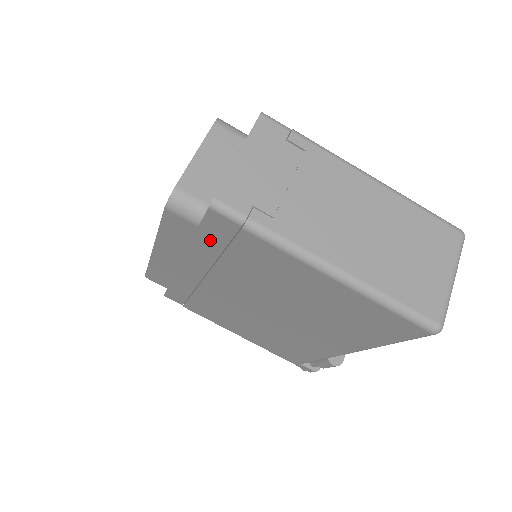
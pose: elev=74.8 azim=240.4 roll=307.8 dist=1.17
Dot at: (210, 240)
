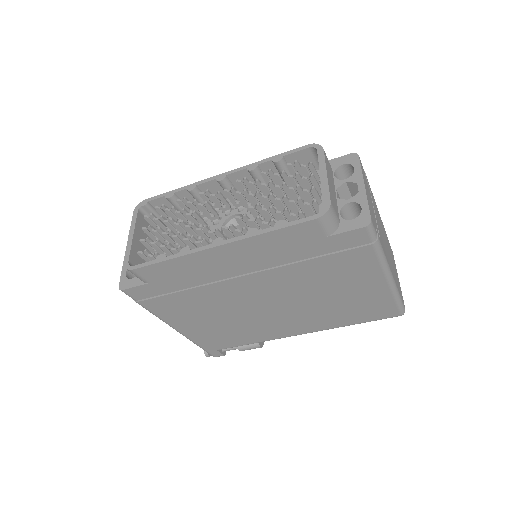
Dot at: (318, 247)
